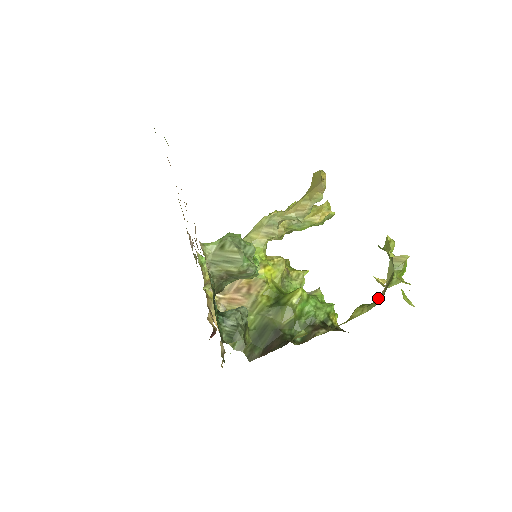
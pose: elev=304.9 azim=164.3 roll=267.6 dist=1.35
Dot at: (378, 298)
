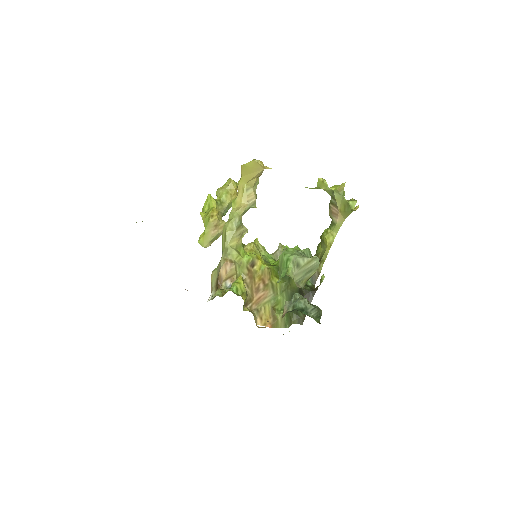
Dot at: (338, 221)
